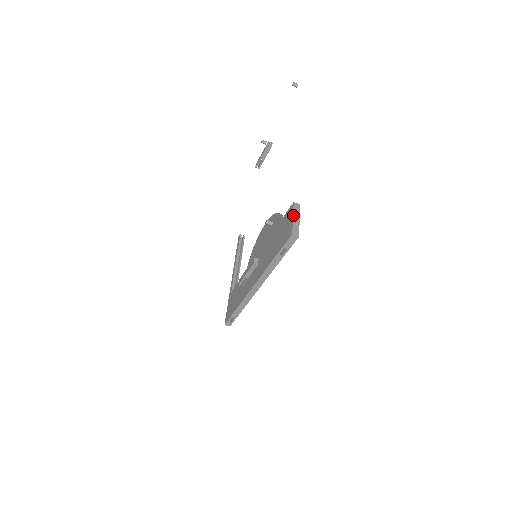
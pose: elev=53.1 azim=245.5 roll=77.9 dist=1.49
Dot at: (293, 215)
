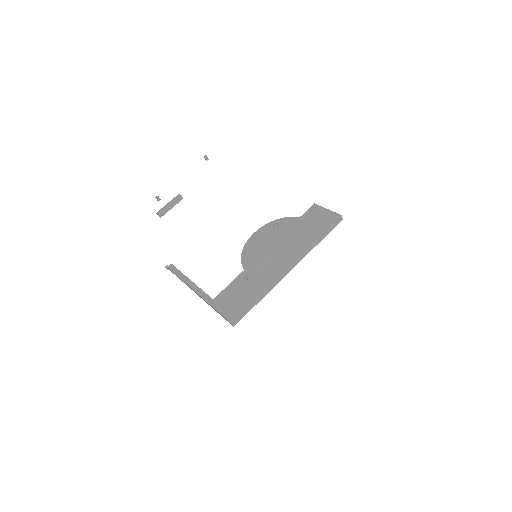
Dot at: occluded
